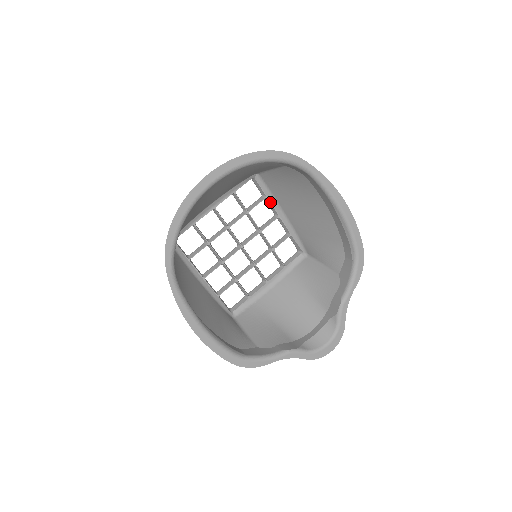
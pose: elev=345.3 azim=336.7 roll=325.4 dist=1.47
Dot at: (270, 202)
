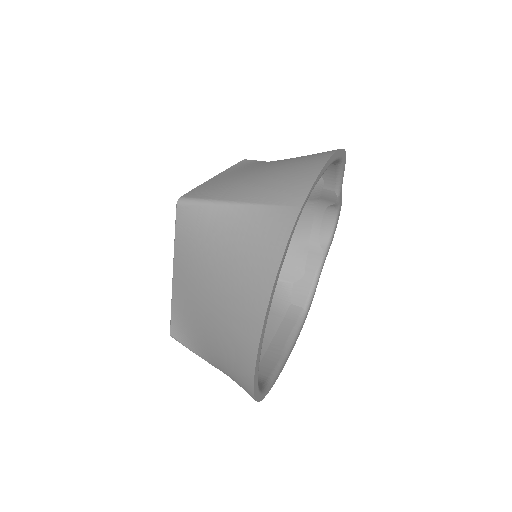
Dot at: occluded
